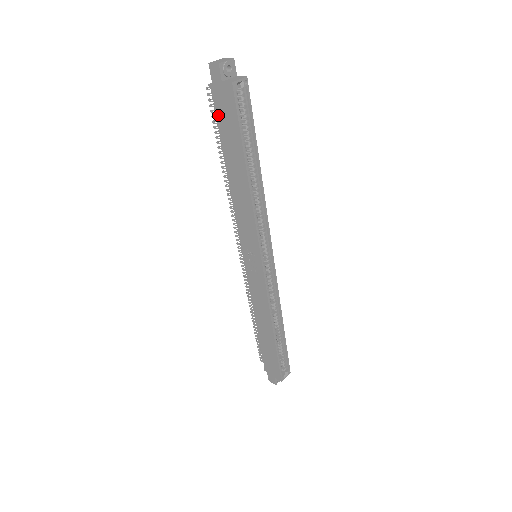
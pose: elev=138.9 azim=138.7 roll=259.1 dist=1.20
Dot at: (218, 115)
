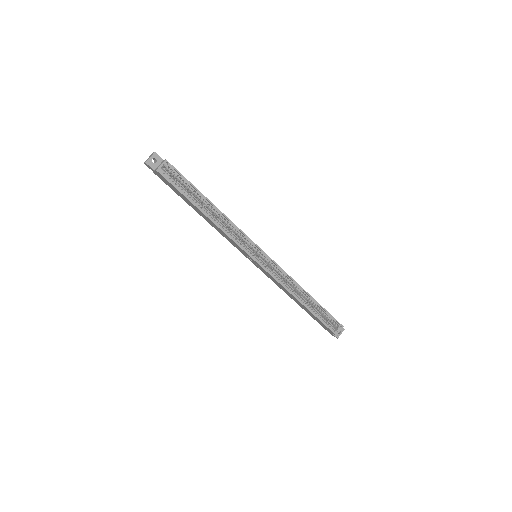
Dot at: occluded
